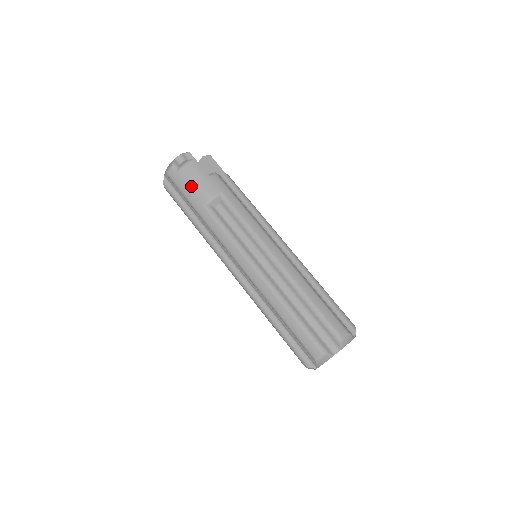
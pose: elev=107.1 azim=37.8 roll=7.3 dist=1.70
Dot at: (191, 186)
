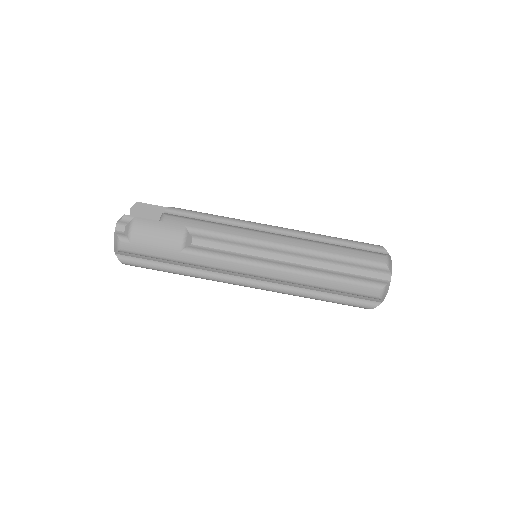
Dot at: (154, 243)
